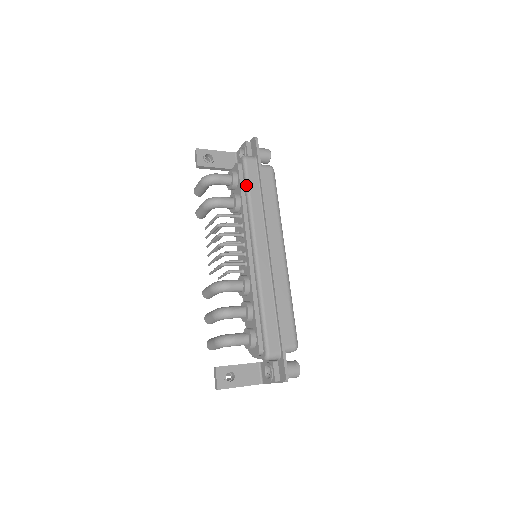
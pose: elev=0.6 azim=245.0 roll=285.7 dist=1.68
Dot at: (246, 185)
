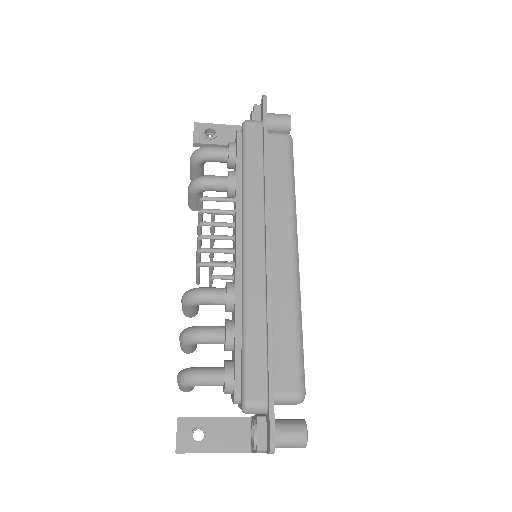
Dot at: (243, 156)
